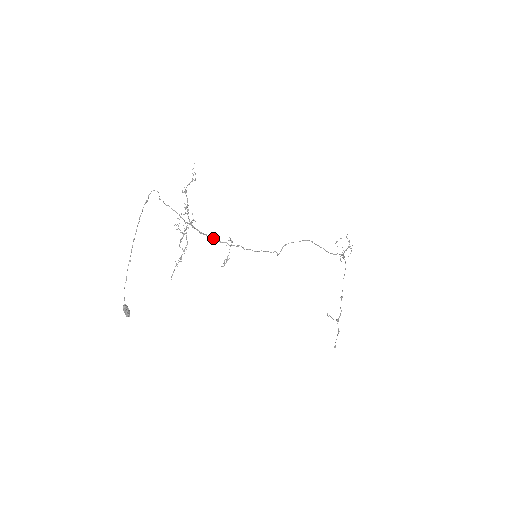
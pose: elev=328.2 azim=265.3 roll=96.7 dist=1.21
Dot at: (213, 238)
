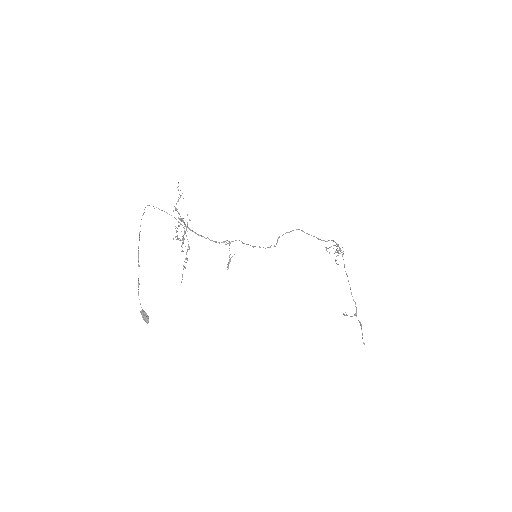
Dot at: (211, 240)
